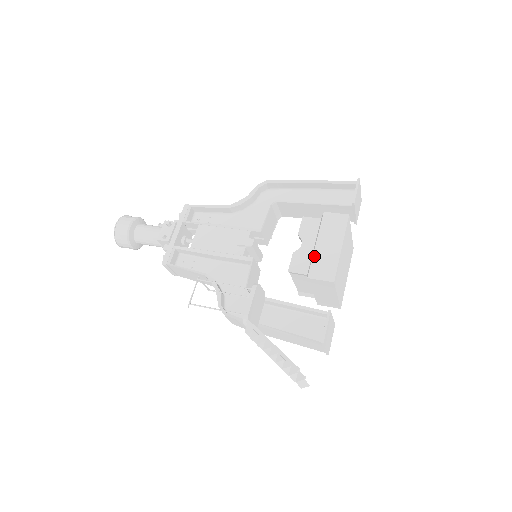
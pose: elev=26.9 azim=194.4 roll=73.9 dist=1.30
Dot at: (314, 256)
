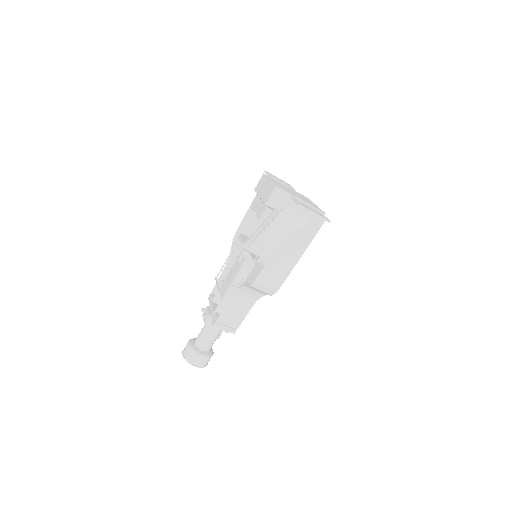
Dot at: (262, 199)
